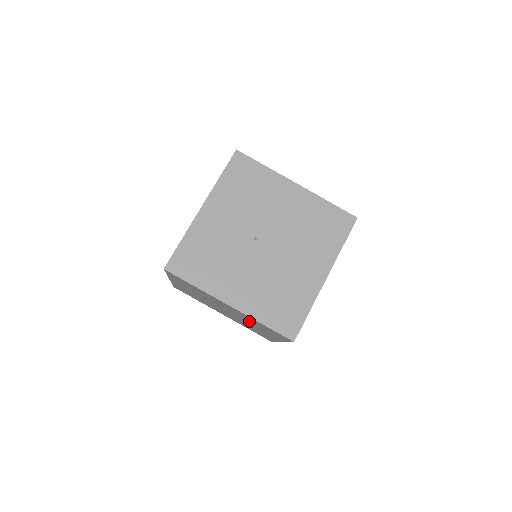
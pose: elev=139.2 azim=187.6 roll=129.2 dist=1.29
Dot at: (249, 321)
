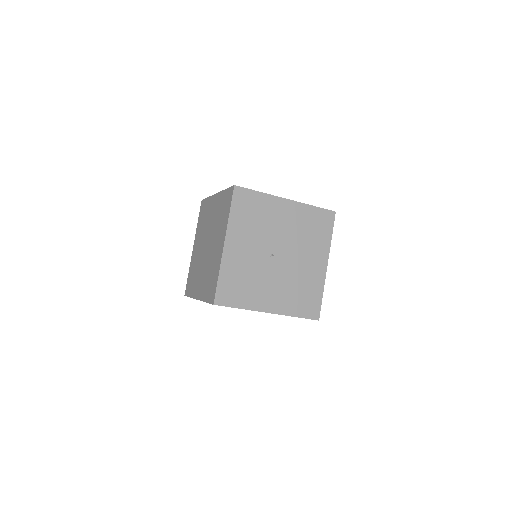
Dot at: occluded
